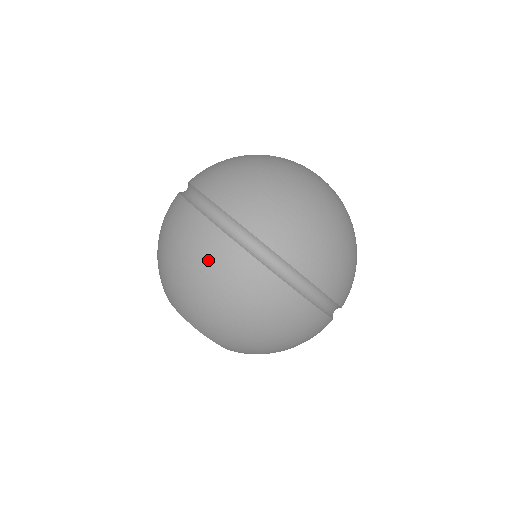
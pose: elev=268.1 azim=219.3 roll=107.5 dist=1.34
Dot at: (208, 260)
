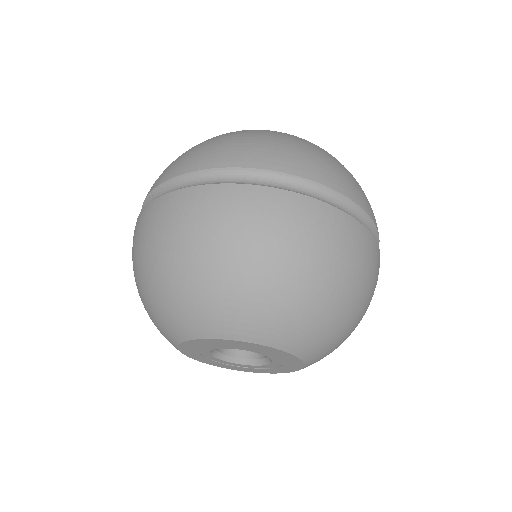
Dot at: (347, 253)
